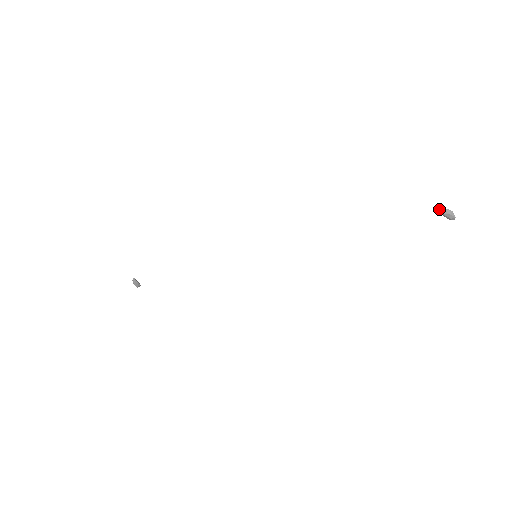
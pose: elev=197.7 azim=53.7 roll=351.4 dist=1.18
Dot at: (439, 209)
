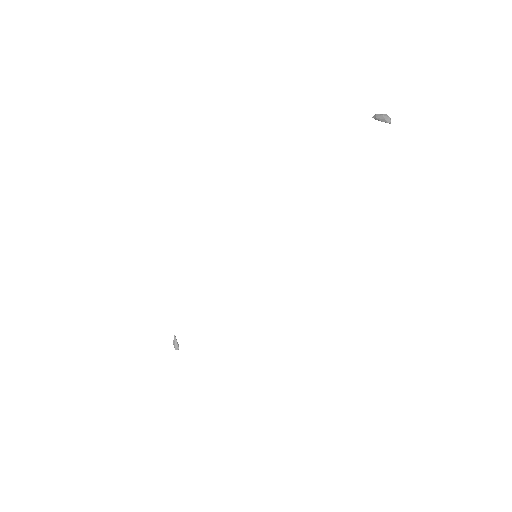
Dot at: (374, 116)
